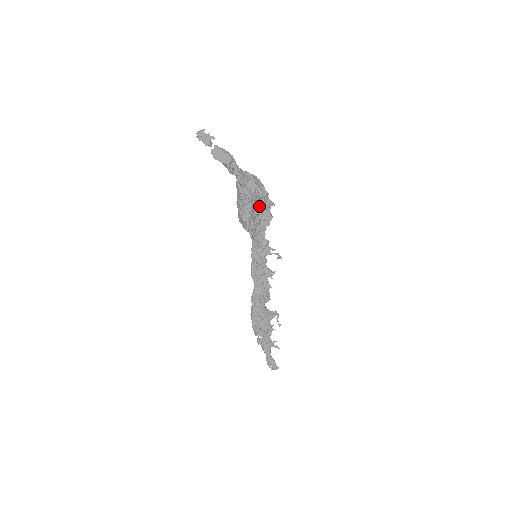
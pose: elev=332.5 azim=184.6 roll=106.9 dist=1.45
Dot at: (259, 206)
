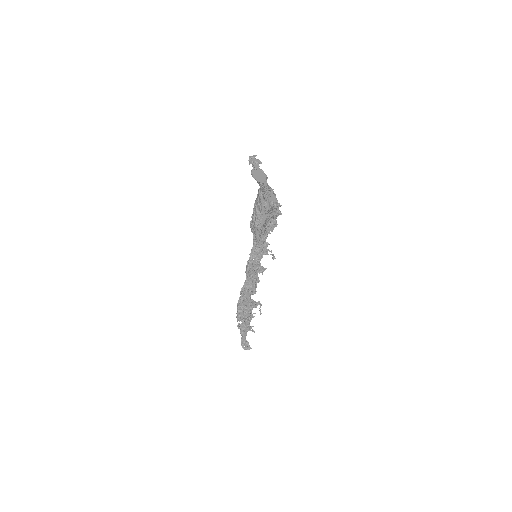
Dot at: (271, 216)
